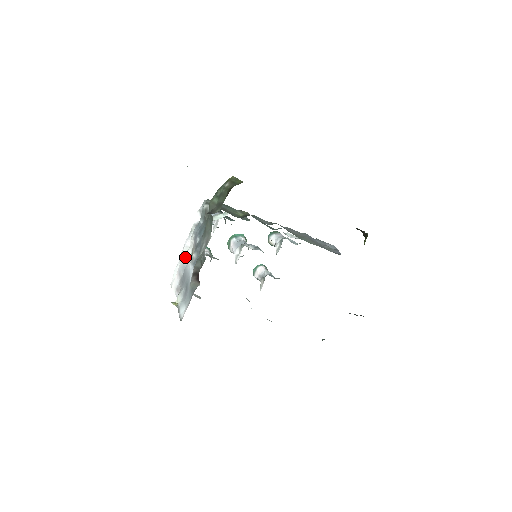
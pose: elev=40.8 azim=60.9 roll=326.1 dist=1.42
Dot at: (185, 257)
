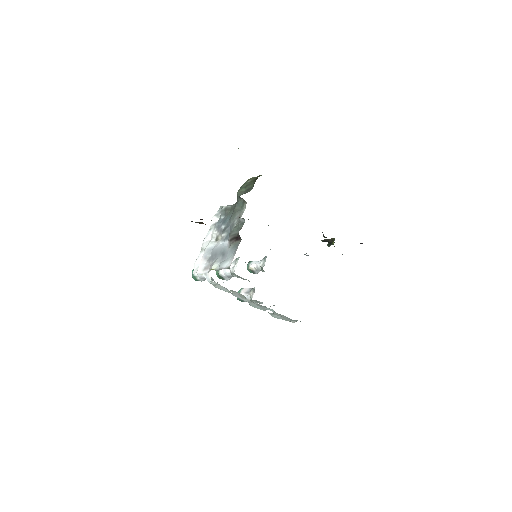
Dot at: (209, 245)
